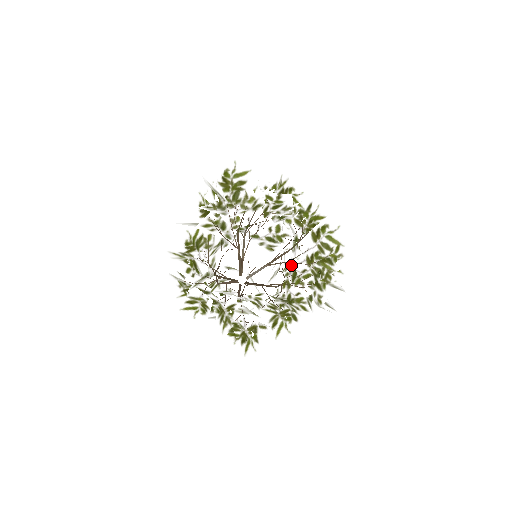
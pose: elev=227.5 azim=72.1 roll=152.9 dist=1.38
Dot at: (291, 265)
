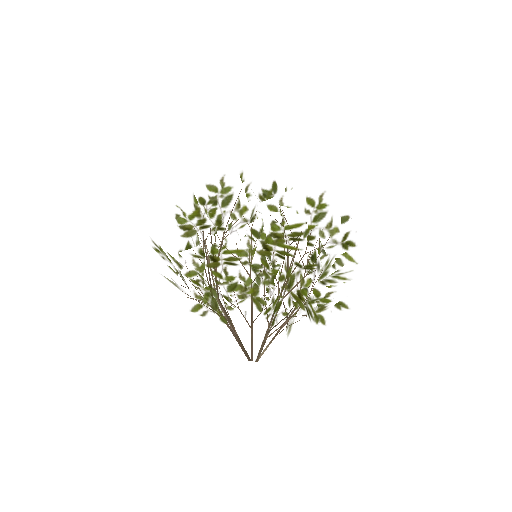
Dot at: occluded
